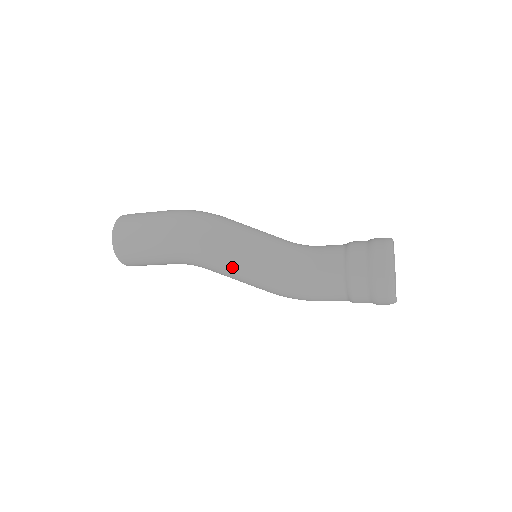
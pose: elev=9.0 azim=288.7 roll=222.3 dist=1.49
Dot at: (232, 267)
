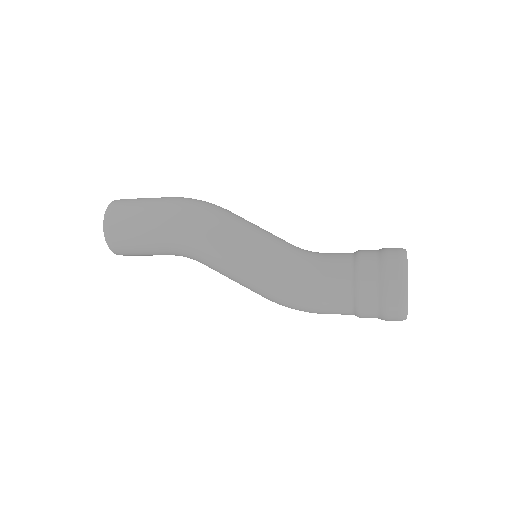
Dot at: (230, 256)
